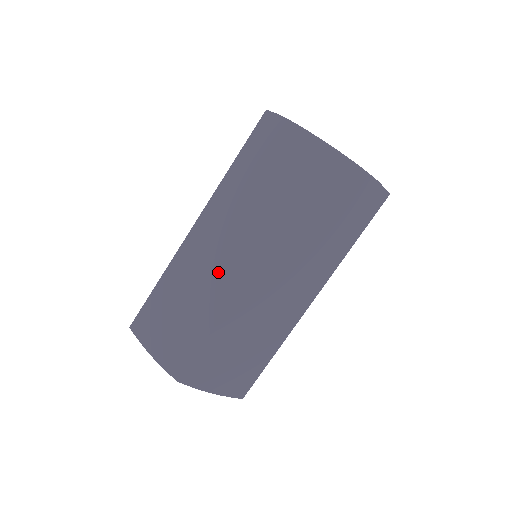
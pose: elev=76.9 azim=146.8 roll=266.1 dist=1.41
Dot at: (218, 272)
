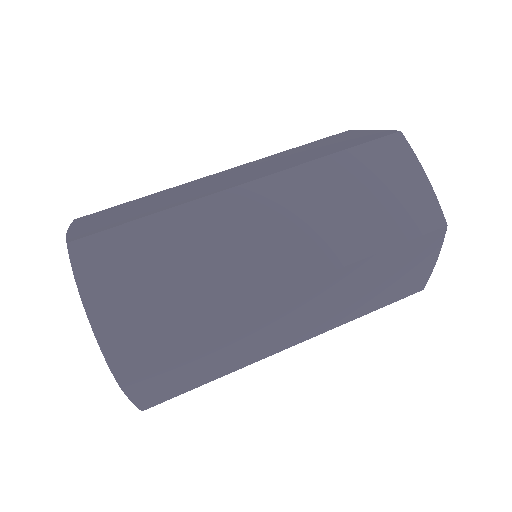
Dot at: (251, 258)
